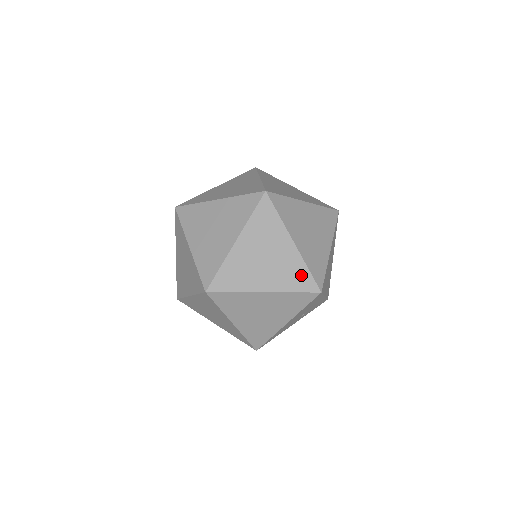
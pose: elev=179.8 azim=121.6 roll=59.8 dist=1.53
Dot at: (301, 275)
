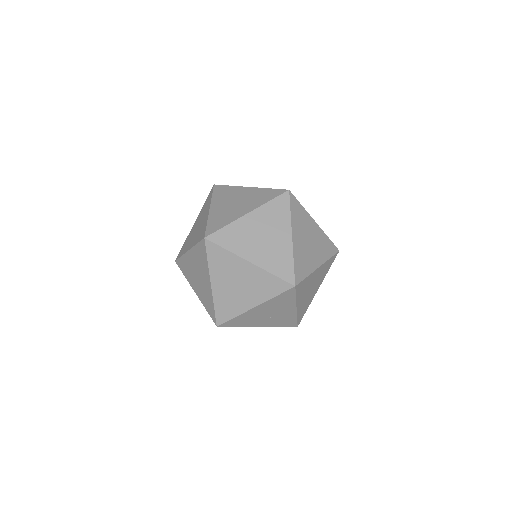
Dot at: (285, 264)
